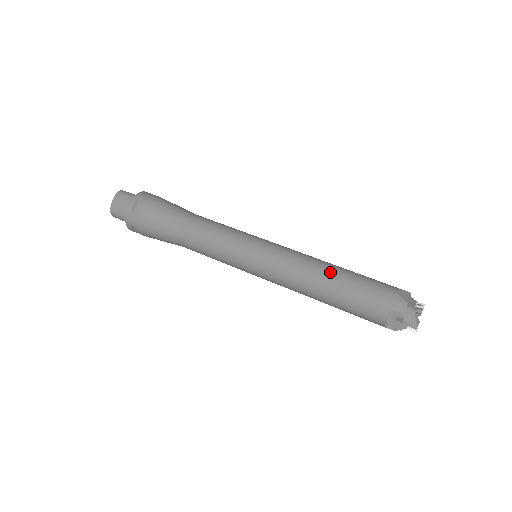
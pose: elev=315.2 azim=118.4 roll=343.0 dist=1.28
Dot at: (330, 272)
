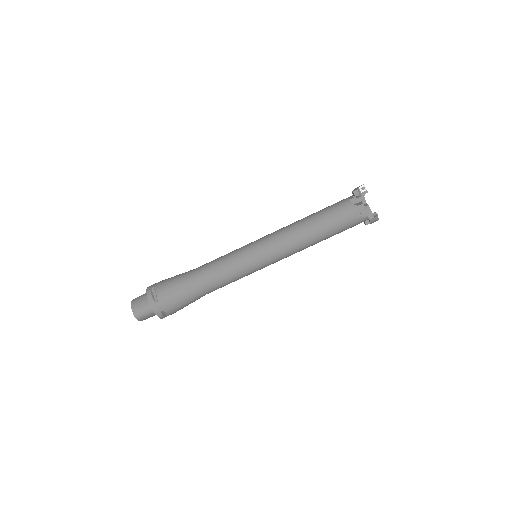
Dot at: (315, 240)
